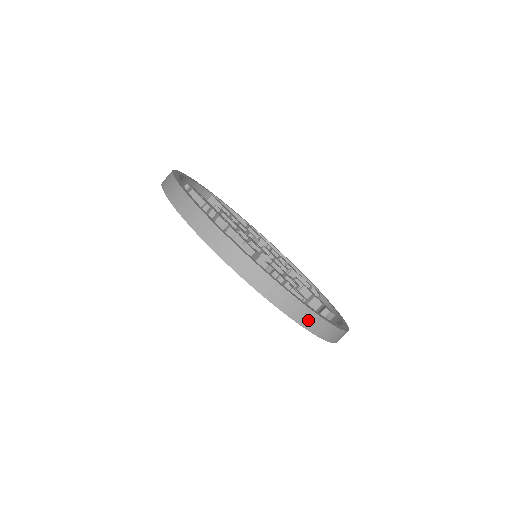
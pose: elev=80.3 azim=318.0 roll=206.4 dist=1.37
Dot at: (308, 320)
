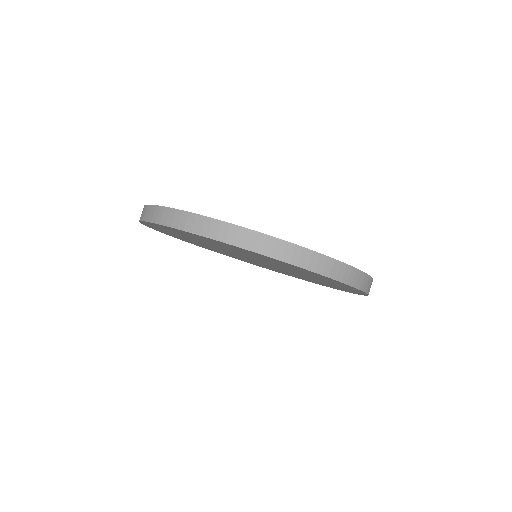
Dot at: (238, 237)
